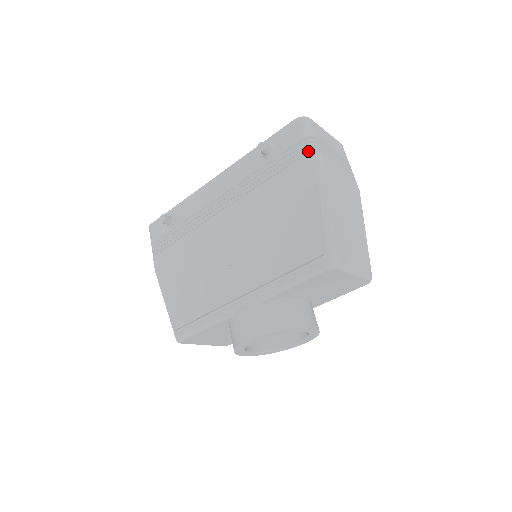
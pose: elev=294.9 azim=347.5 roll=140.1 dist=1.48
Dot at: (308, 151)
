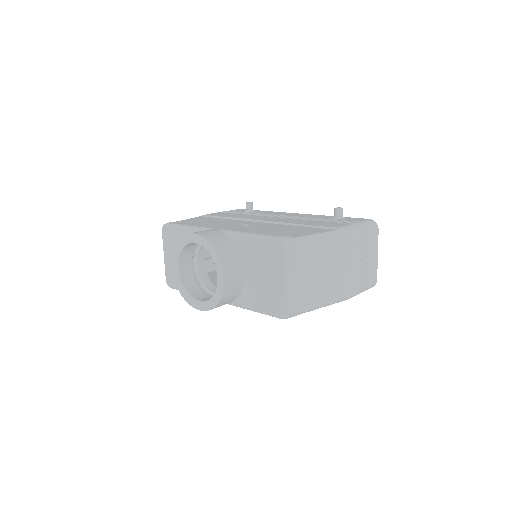
Dot at: (356, 224)
